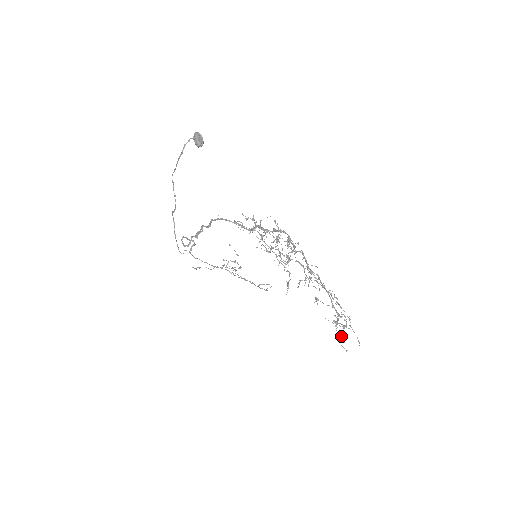
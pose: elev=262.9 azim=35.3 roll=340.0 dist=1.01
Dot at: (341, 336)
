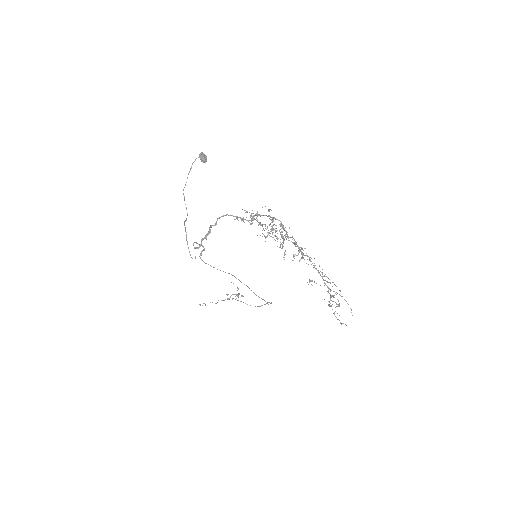
Dot at: (335, 311)
